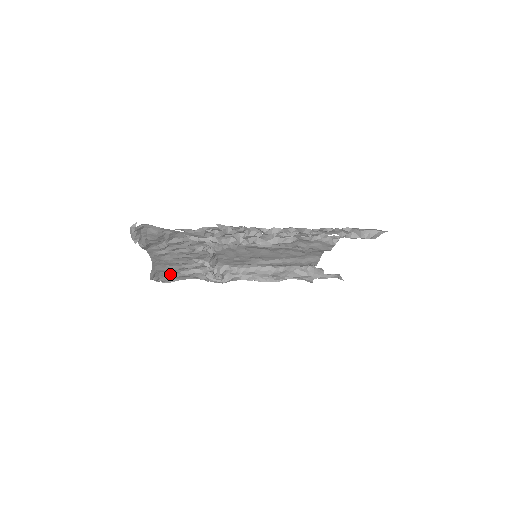
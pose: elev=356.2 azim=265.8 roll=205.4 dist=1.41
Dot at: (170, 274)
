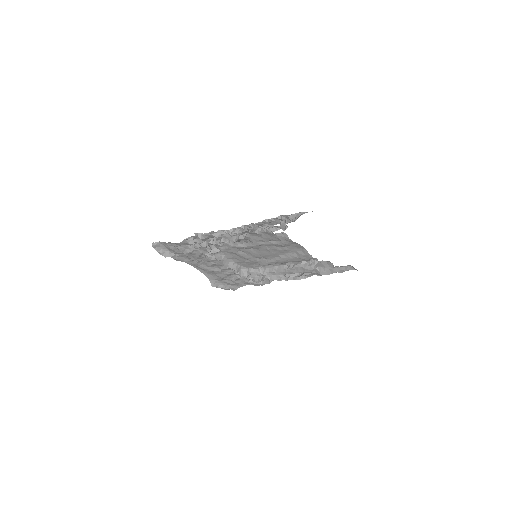
Dot at: (228, 282)
